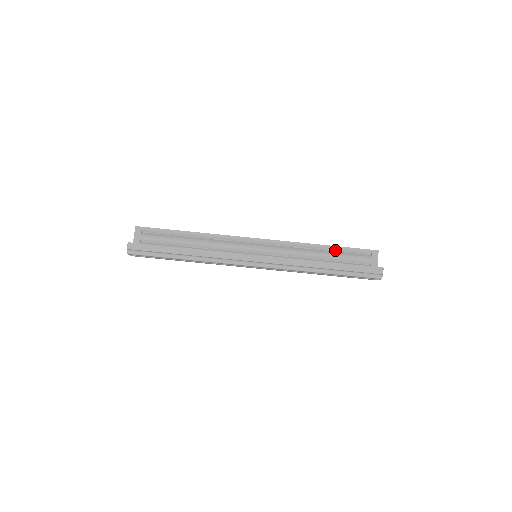
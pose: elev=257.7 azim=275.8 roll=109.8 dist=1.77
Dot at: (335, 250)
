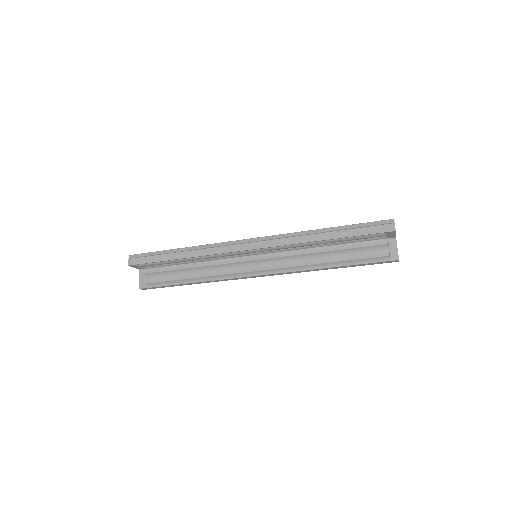
Dot at: (341, 238)
